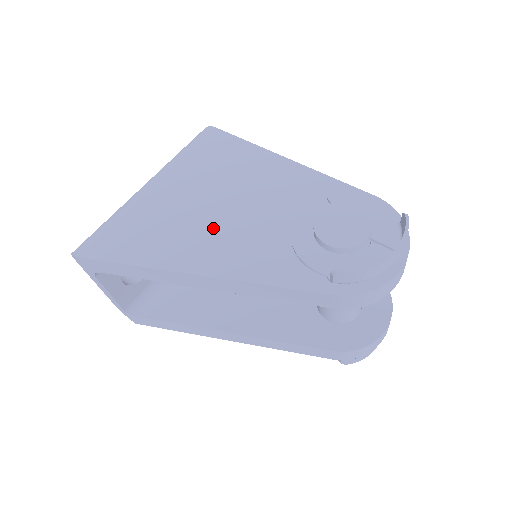
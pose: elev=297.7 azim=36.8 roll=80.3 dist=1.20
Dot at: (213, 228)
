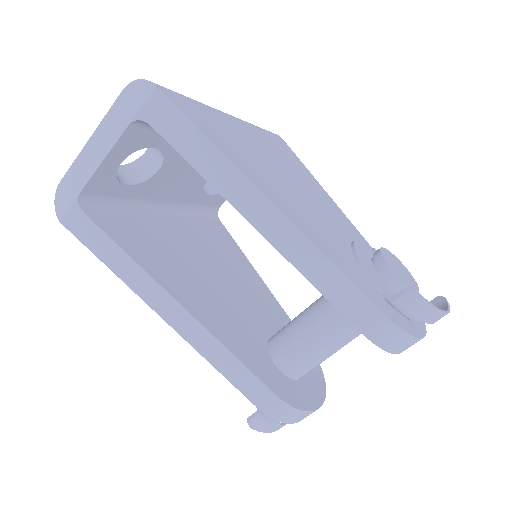
Dot at: (286, 189)
